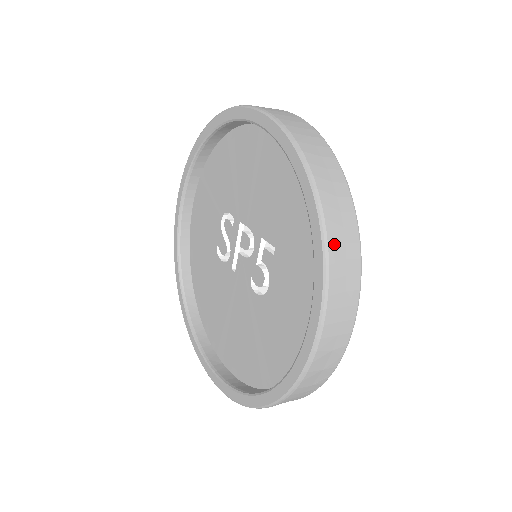
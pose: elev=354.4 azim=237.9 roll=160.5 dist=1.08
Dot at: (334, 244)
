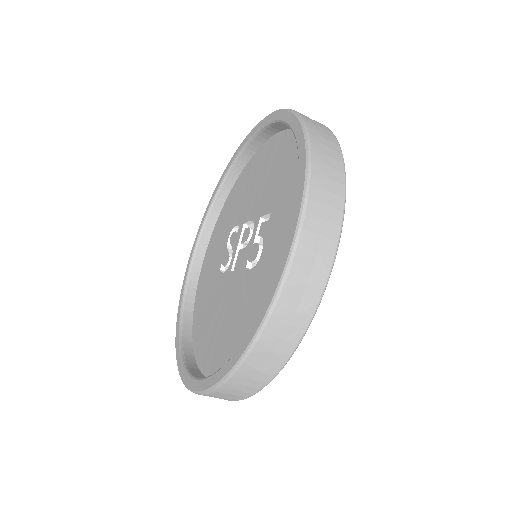
Dot at: (317, 151)
